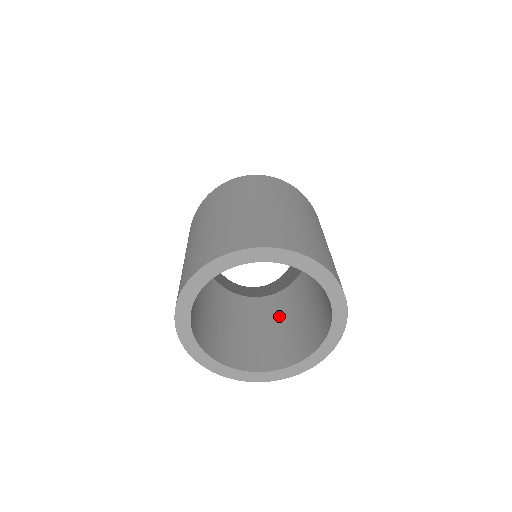
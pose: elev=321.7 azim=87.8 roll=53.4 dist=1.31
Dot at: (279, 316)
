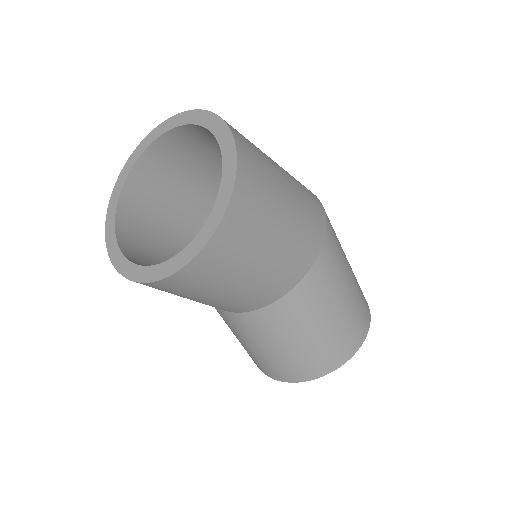
Dot at: occluded
